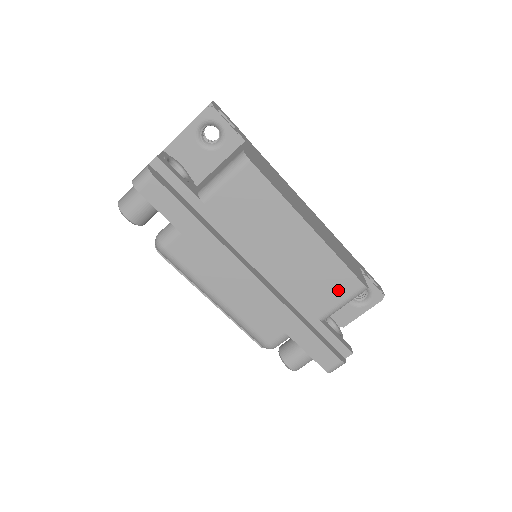
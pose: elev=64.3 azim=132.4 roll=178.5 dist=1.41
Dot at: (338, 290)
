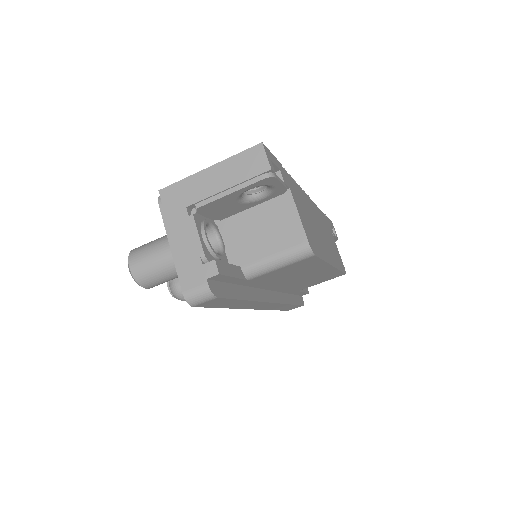
Dot at: (325, 280)
